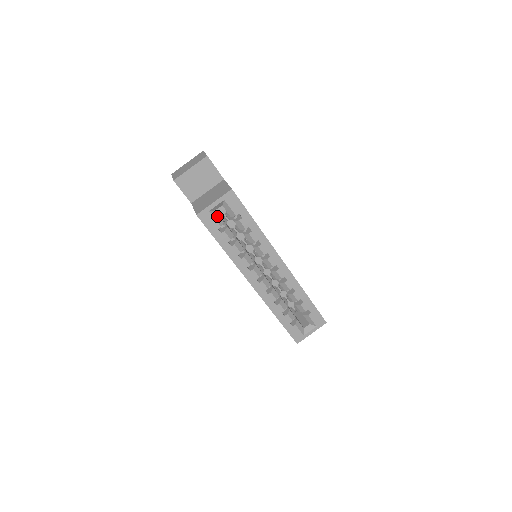
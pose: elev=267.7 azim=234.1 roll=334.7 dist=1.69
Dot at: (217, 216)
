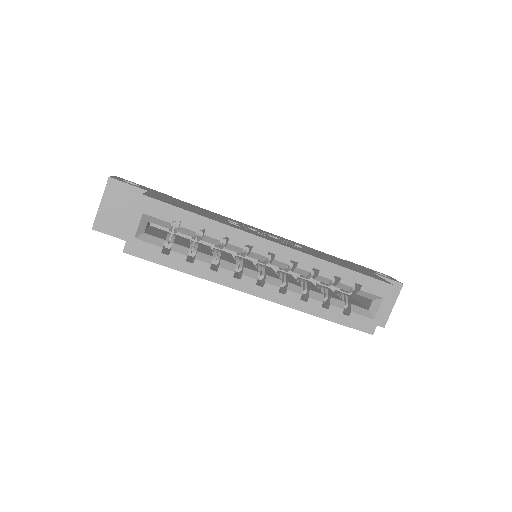
Dot at: (150, 238)
